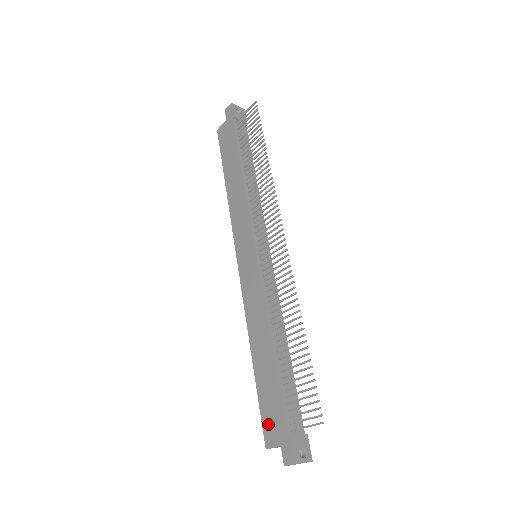
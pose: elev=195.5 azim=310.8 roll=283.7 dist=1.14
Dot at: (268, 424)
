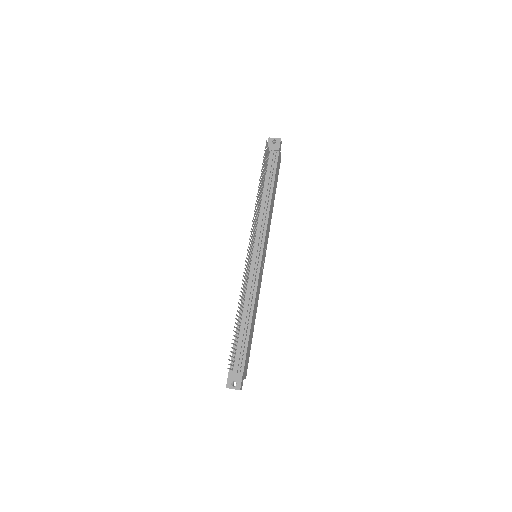
Dot at: occluded
